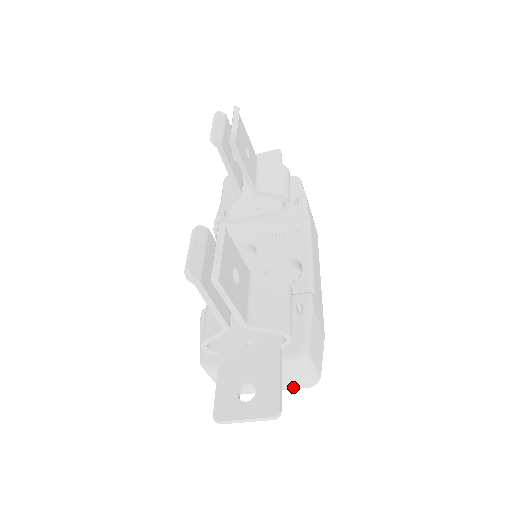
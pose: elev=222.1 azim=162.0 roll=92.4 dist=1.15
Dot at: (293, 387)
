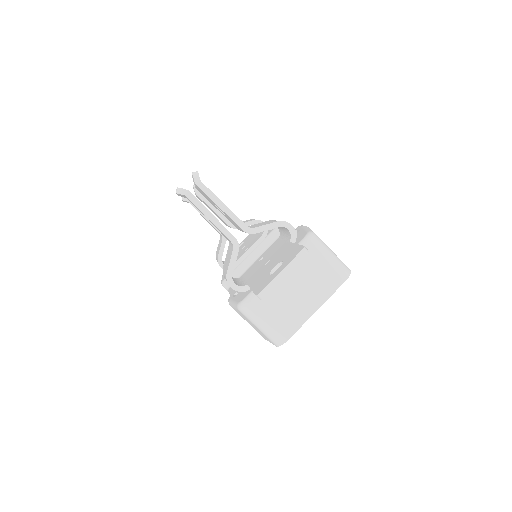
Dot at: (332, 289)
